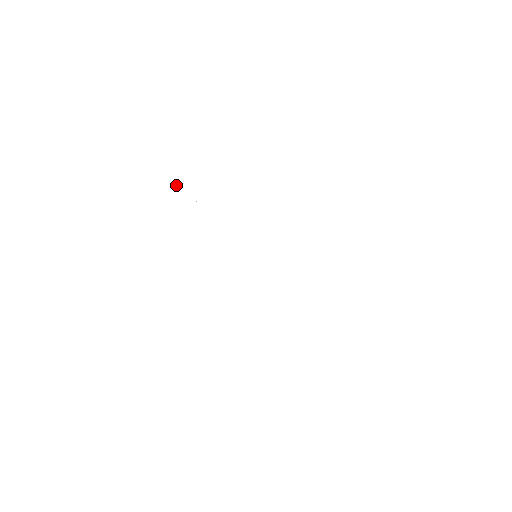
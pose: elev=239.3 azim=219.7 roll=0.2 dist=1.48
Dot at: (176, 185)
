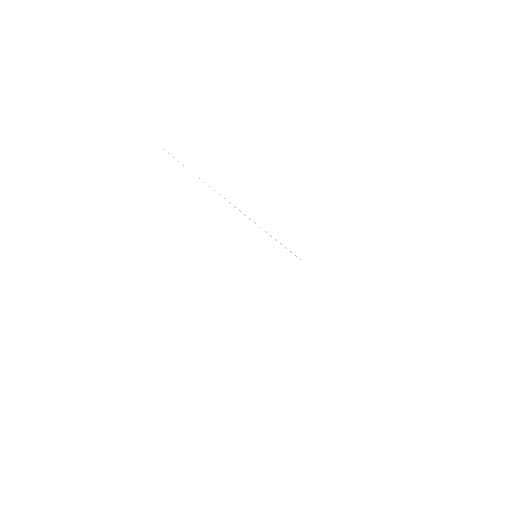
Dot at: occluded
